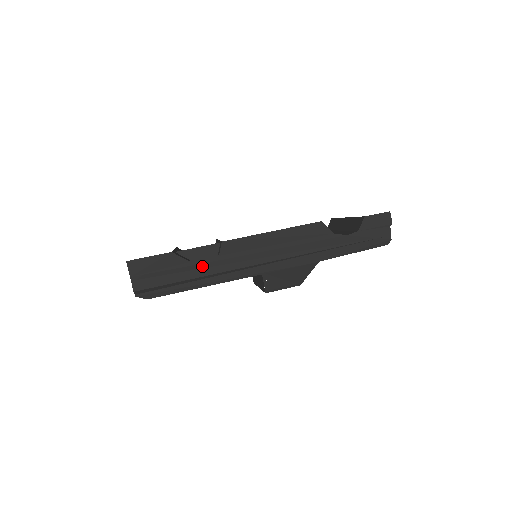
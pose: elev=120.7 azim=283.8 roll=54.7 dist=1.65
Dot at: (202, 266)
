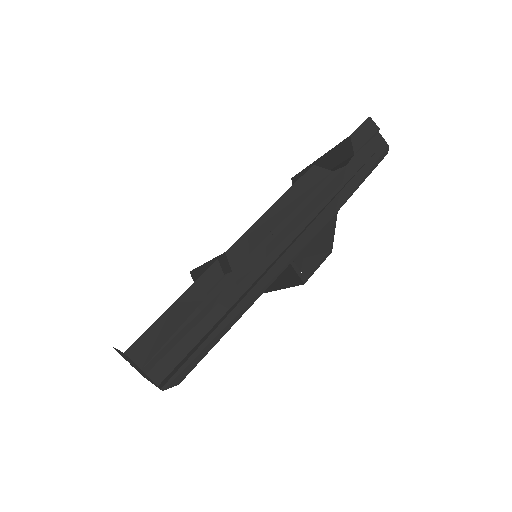
Dot at: (220, 297)
